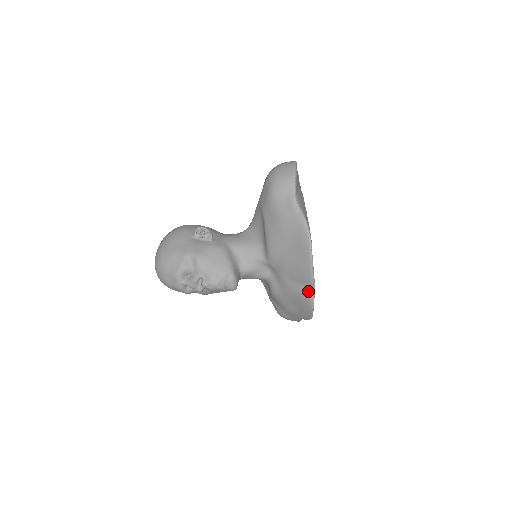
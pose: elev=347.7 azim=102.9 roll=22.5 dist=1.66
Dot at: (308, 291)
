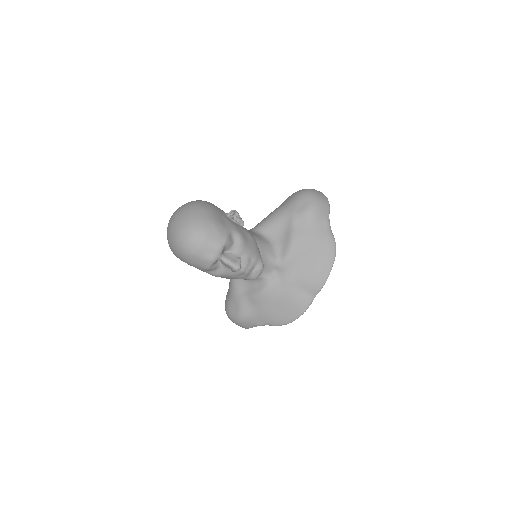
Dot at: (309, 298)
